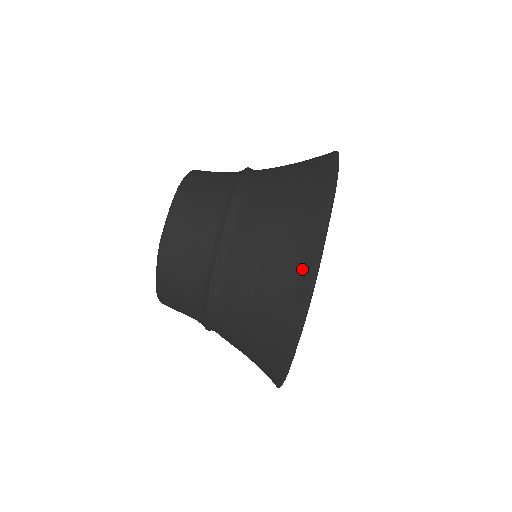
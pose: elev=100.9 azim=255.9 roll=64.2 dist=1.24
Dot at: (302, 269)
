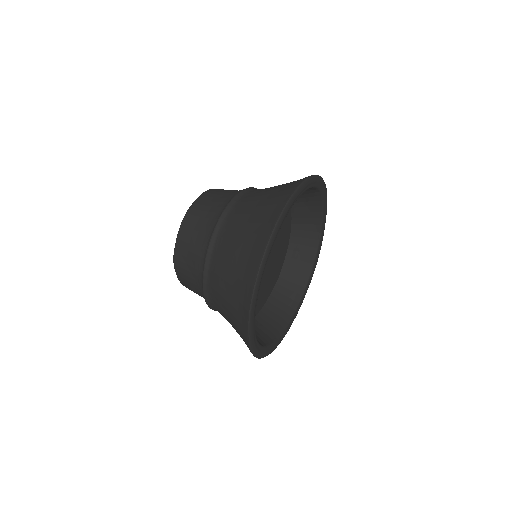
Dot at: (245, 294)
